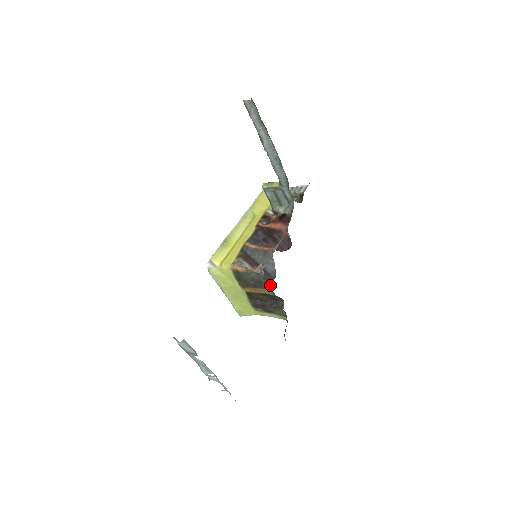
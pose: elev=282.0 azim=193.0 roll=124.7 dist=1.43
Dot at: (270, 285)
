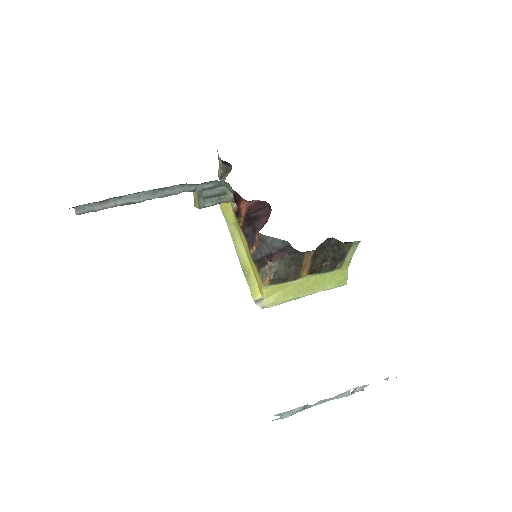
Dot at: (298, 251)
